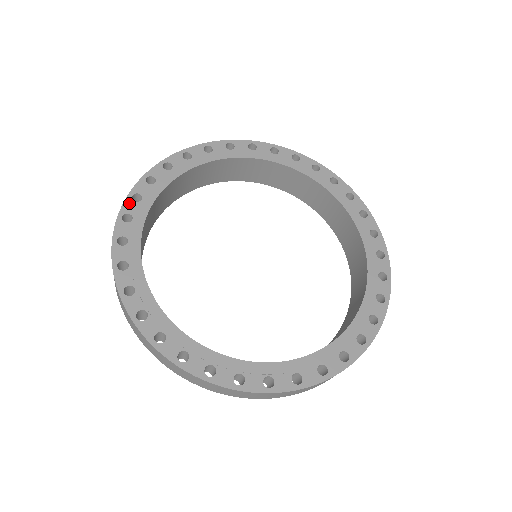
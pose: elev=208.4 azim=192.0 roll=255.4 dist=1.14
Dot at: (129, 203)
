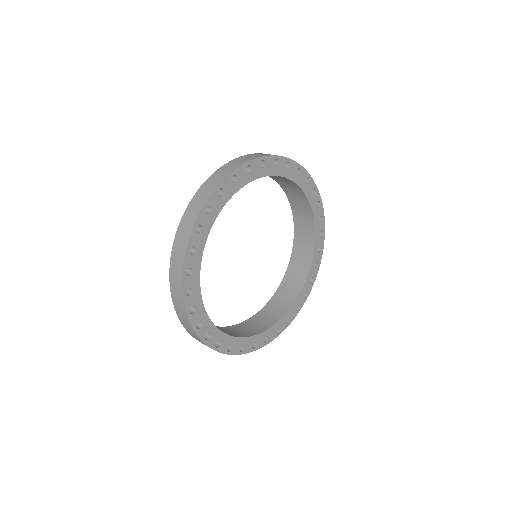
Dot at: (194, 236)
